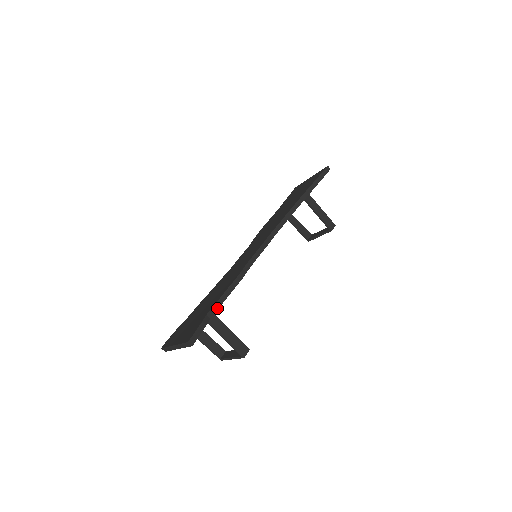
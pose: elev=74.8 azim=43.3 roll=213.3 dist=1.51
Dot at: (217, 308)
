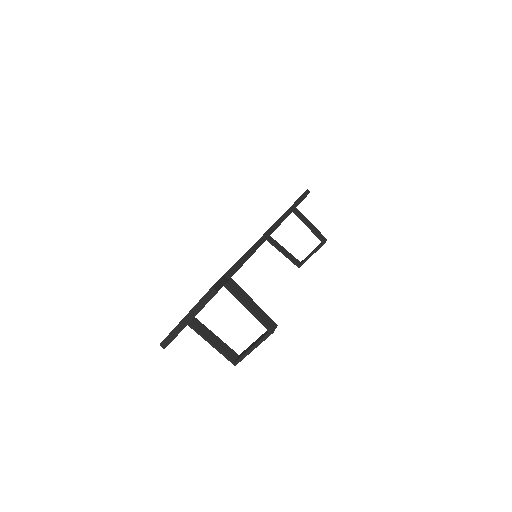
Dot at: (234, 272)
